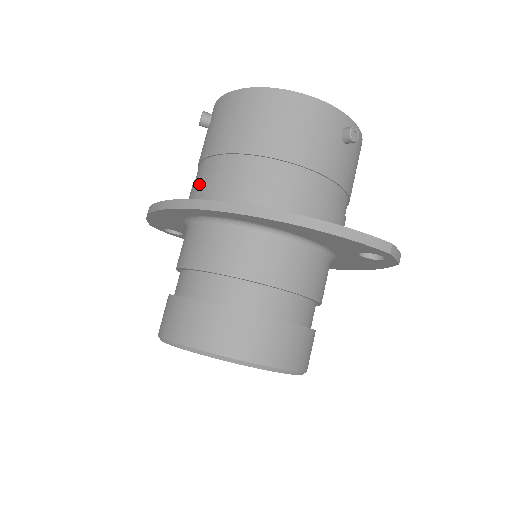
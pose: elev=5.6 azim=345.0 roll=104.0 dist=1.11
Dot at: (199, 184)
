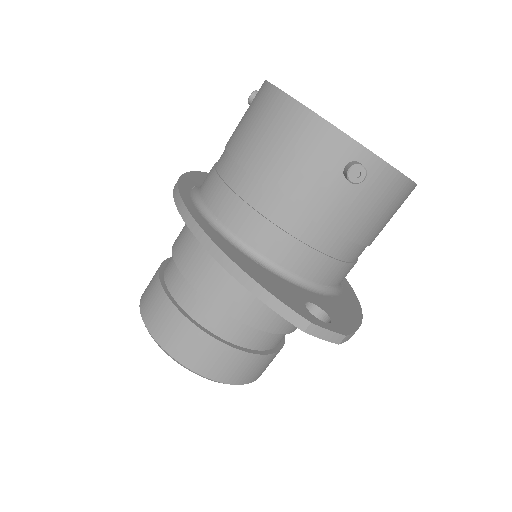
Dot at: occluded
